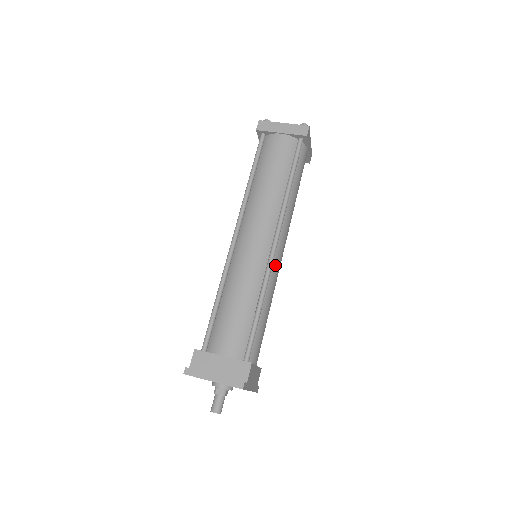
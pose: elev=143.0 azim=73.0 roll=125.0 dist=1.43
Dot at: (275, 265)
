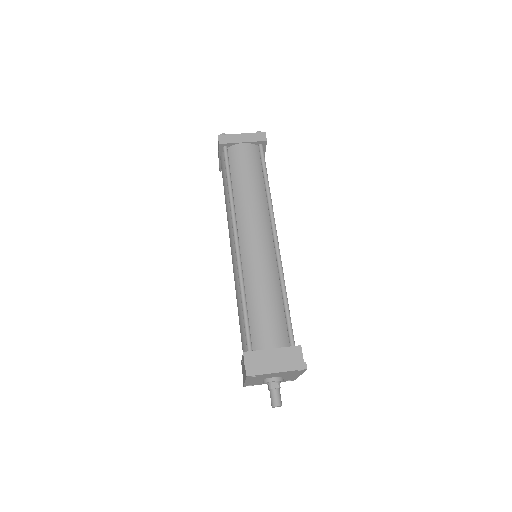
Dot at: occluded
